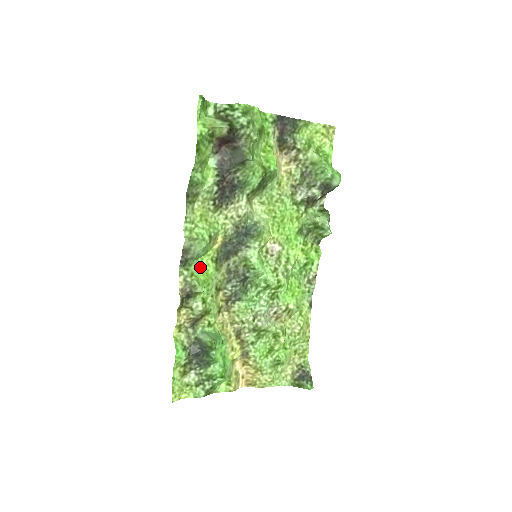
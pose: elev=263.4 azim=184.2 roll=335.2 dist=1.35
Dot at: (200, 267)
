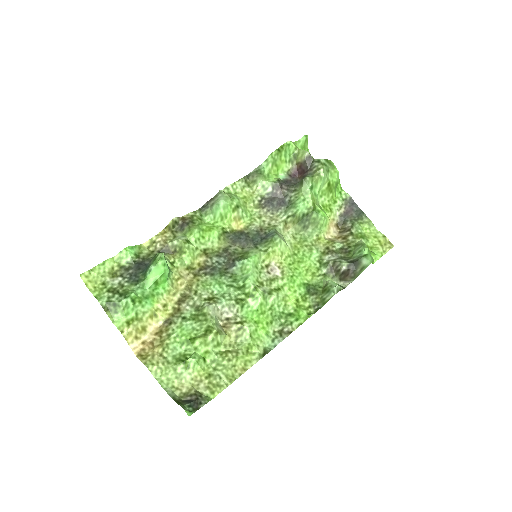
Dot at: (210, 224)
